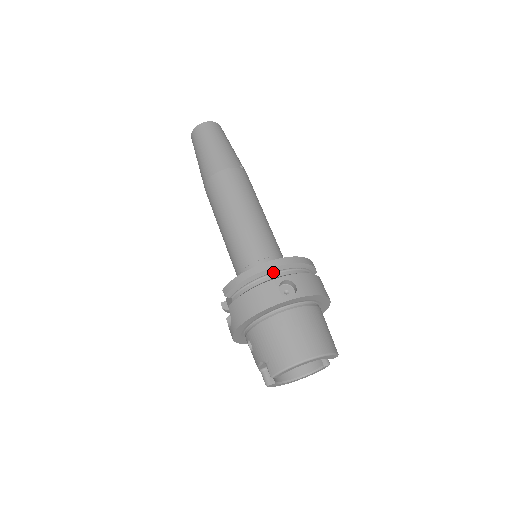
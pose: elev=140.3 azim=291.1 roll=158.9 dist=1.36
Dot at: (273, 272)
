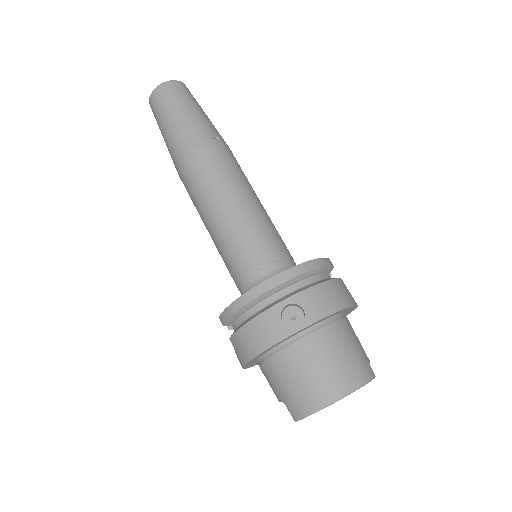
Dot at: (272, 293)
